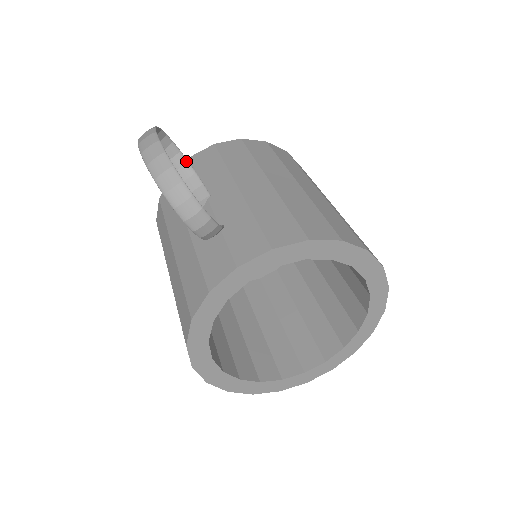
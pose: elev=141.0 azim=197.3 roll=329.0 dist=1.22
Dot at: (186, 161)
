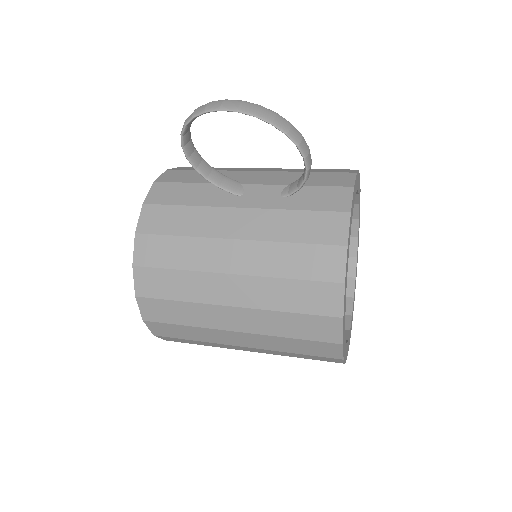
Dot at: (201, 157)
